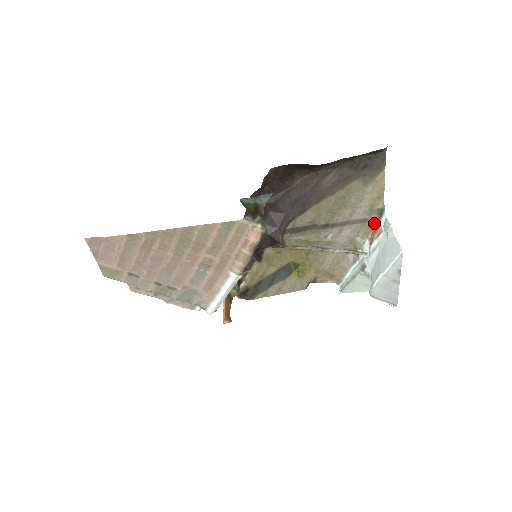
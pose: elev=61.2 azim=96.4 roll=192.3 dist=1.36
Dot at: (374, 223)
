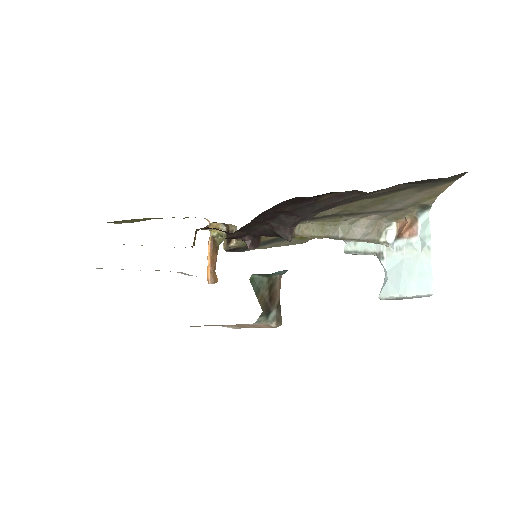
Dot at: (411, 213)
